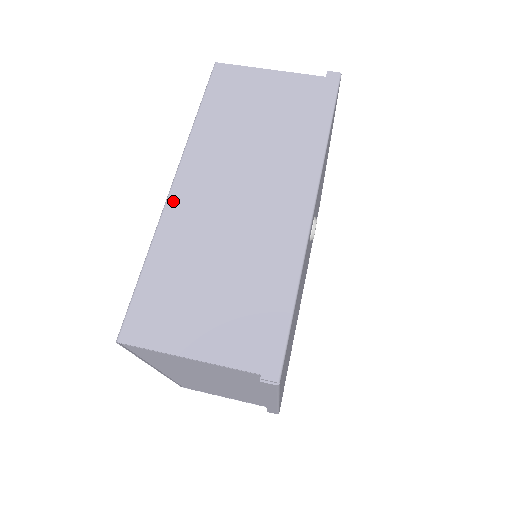
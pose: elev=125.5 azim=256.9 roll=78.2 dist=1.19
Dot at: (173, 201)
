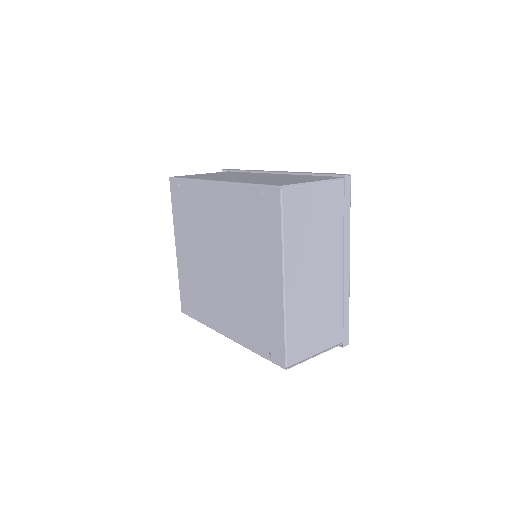
Dot at: occluded
